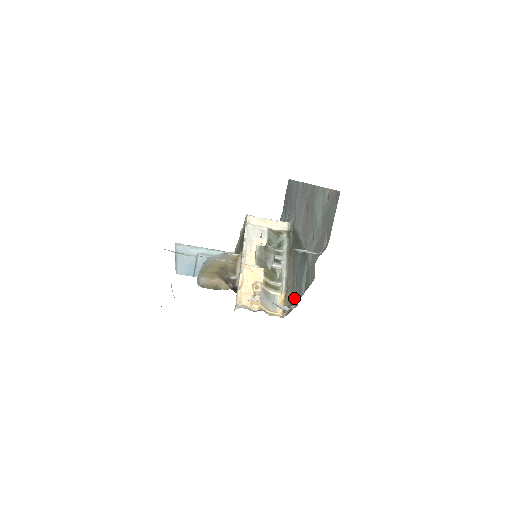
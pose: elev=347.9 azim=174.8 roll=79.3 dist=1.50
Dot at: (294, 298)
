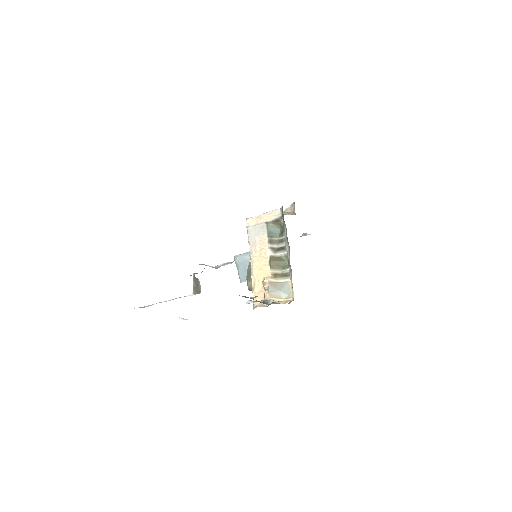
Dot at: occluded
